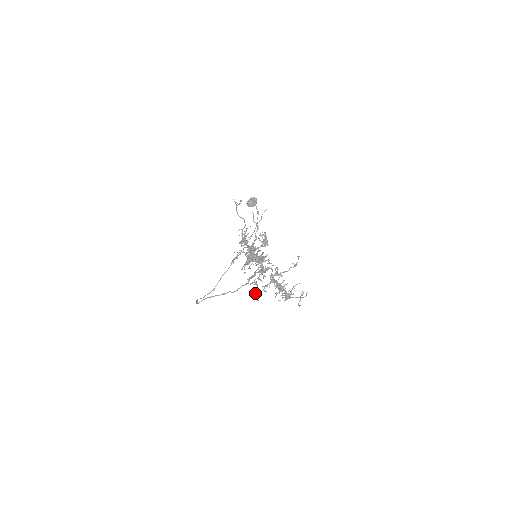
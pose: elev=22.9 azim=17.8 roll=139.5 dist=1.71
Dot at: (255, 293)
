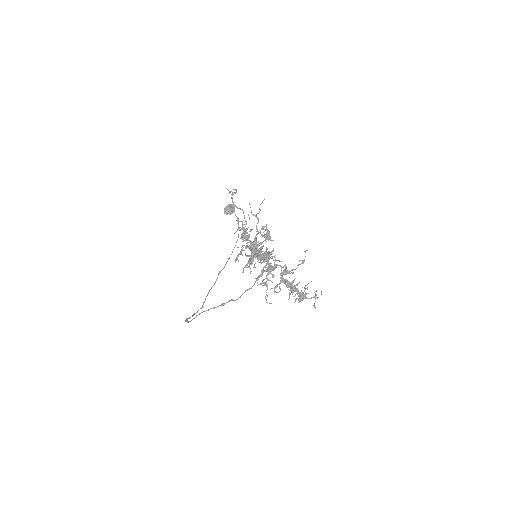
Dot at: (266, 295)
